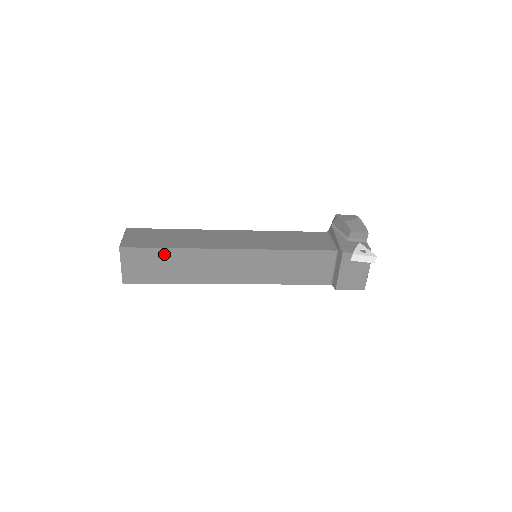
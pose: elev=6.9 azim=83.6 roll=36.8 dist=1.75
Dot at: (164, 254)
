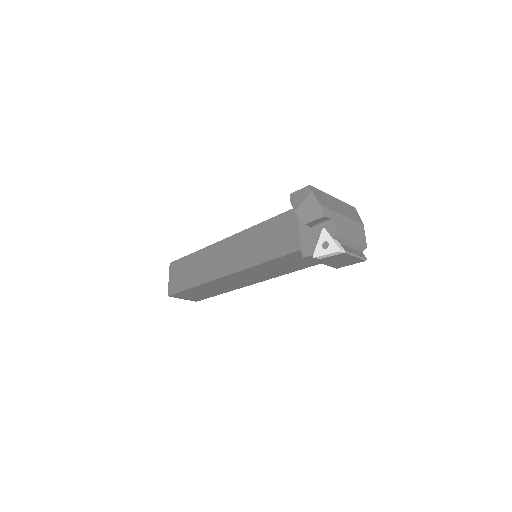
Dot at: (193, 290)
